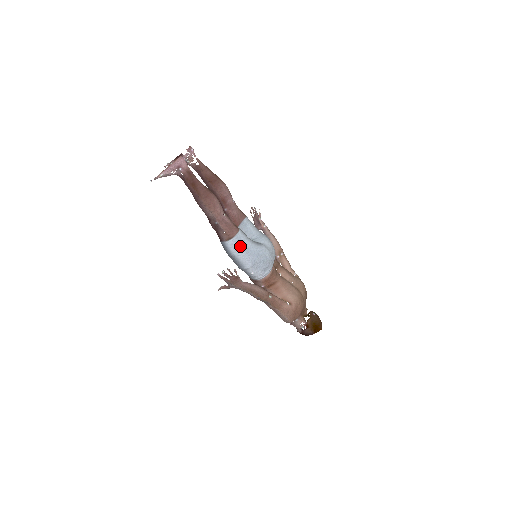
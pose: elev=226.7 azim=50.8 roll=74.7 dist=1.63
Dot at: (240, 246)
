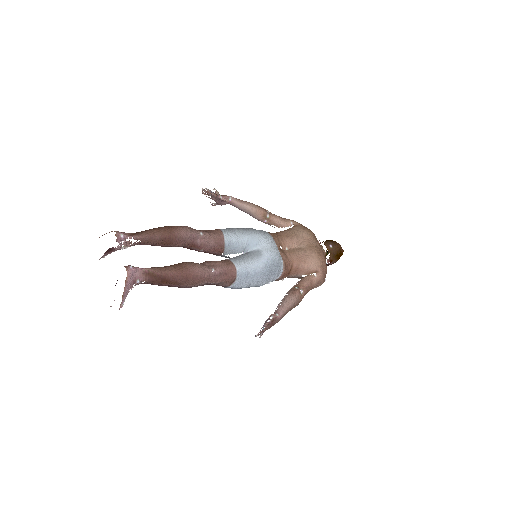
Dot at: (247, 279)
